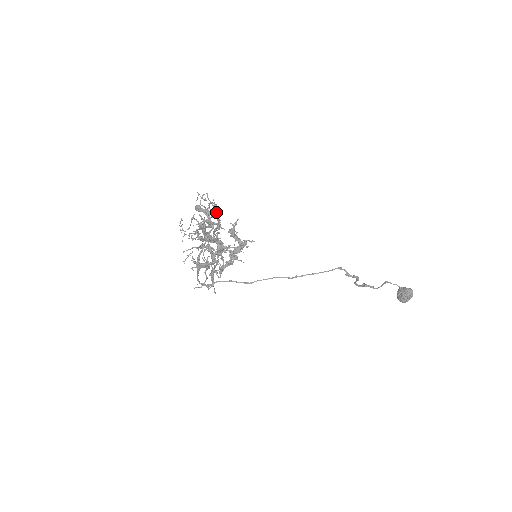
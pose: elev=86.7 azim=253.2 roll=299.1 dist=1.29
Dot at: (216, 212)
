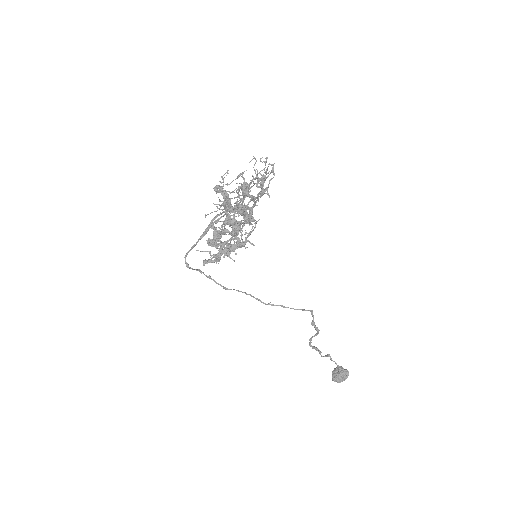
Dot at: (265, 180)
